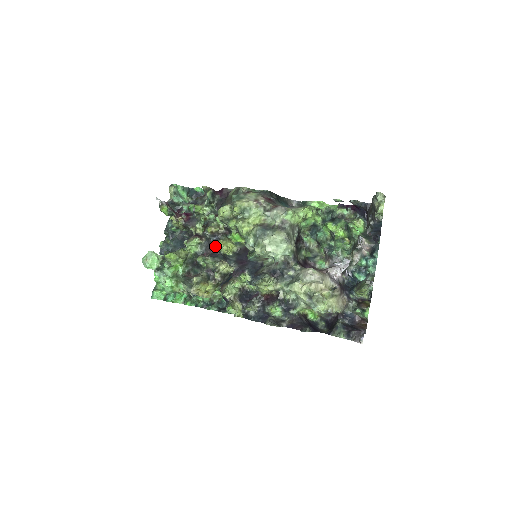
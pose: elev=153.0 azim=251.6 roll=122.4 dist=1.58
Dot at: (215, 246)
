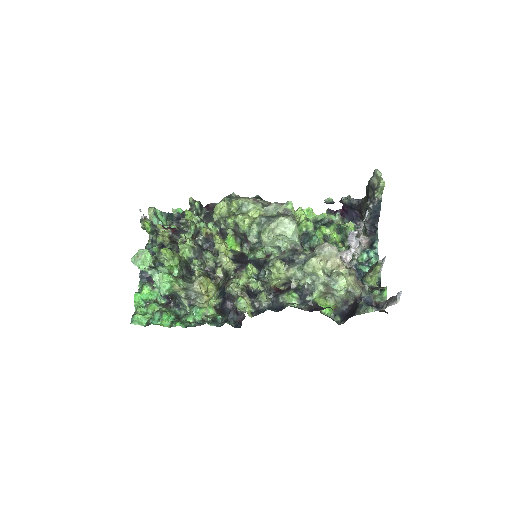
Dot at: (214, 242)
